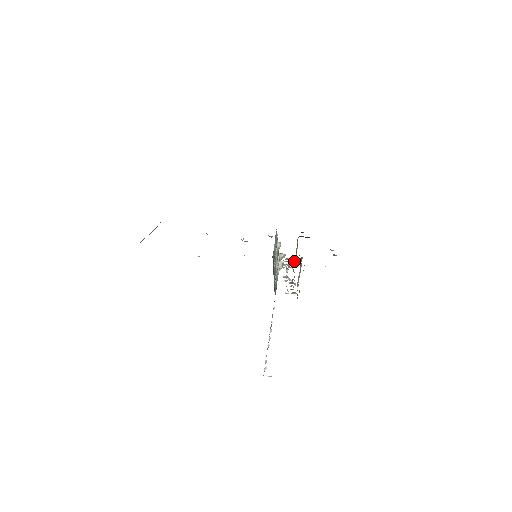
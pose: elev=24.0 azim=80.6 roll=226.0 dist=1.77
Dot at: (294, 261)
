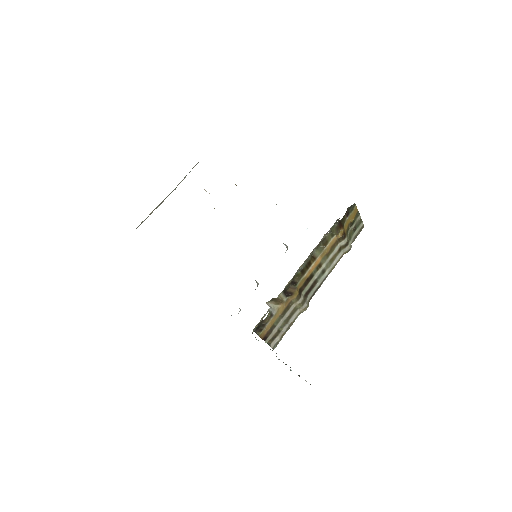
Dot at: (342, 248)
